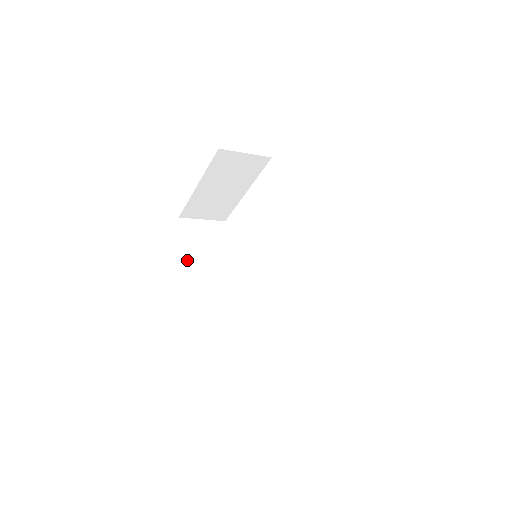
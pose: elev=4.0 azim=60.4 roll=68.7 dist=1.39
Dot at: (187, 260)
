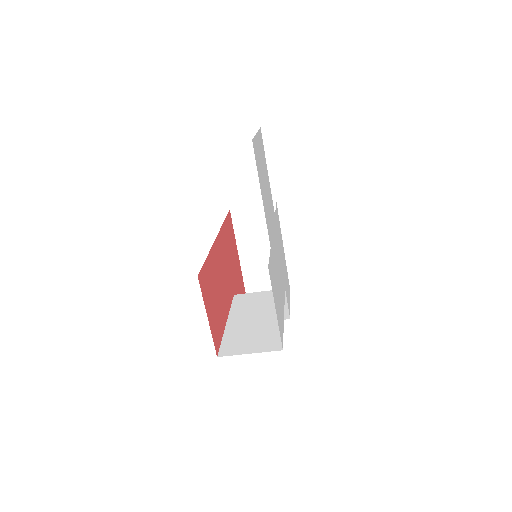
Dot at: occluded
